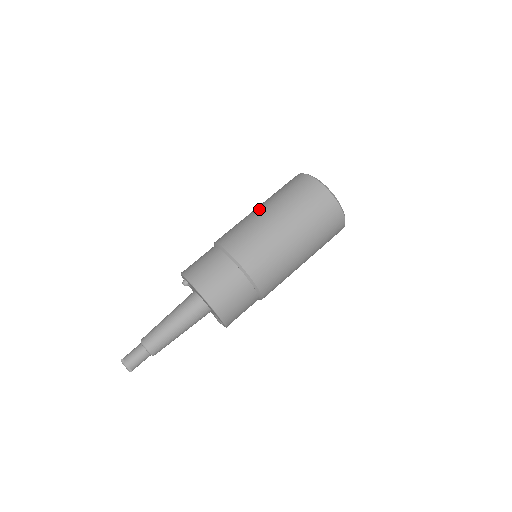
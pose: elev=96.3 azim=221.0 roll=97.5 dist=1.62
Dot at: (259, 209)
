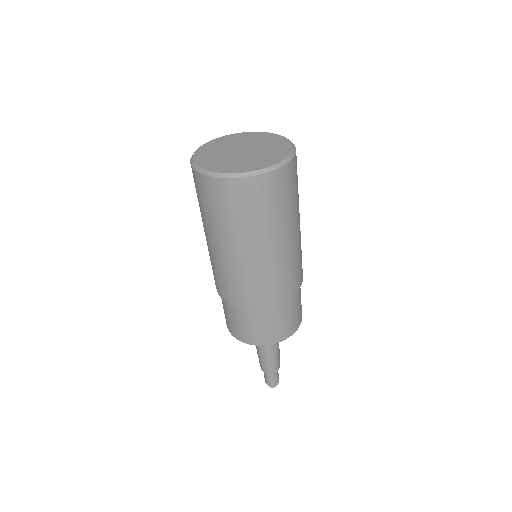
Dot at: (212, 246)
